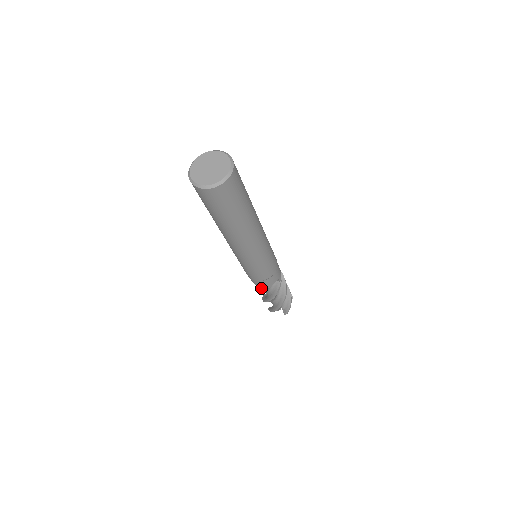
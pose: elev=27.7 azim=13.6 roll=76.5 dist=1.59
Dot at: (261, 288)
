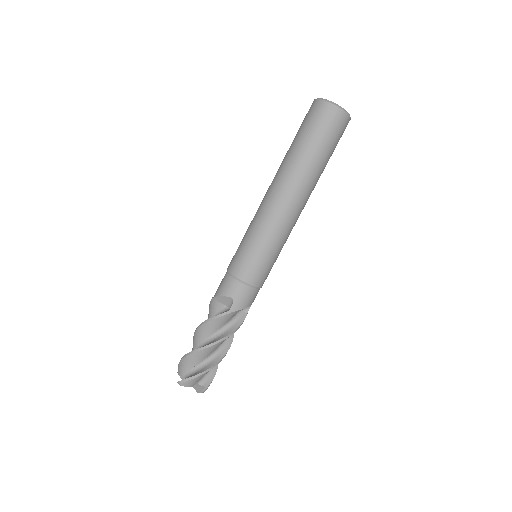
Dot at: (236, 305)
